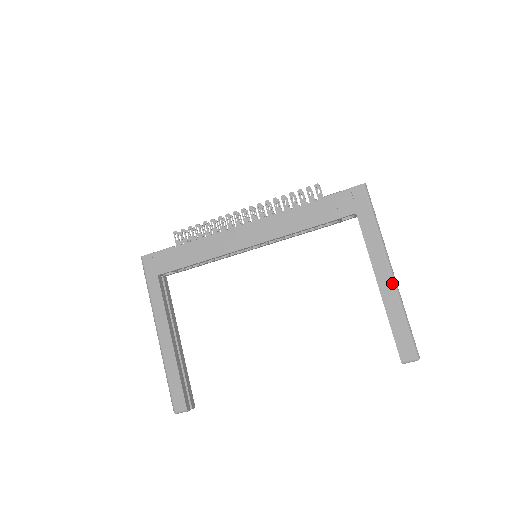
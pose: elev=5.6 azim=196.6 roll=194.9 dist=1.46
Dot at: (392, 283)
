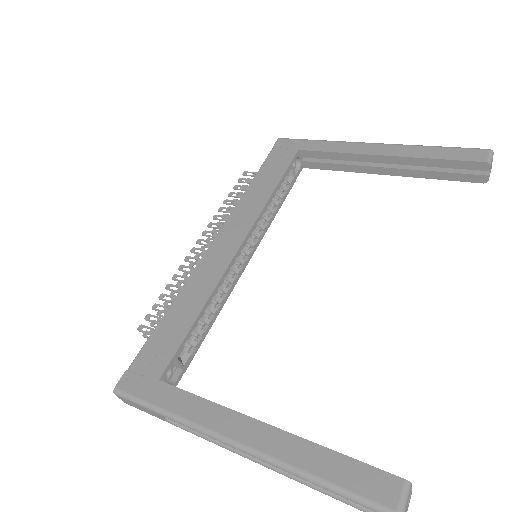
Dot at: (389, 145)
